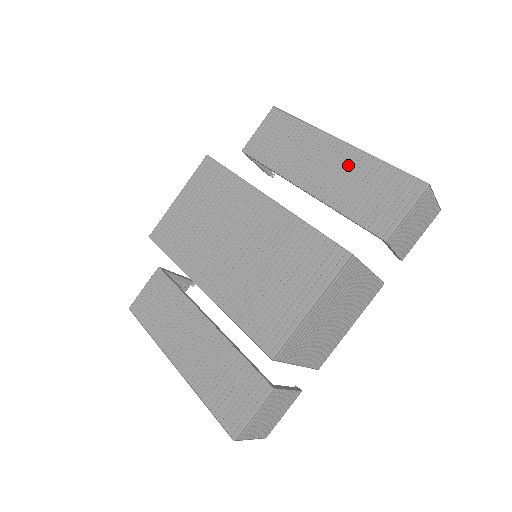
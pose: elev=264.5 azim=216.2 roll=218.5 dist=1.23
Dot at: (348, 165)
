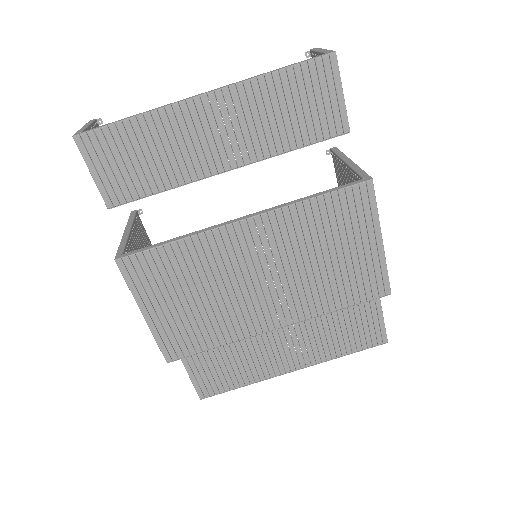
Dot at: (242, 109)
